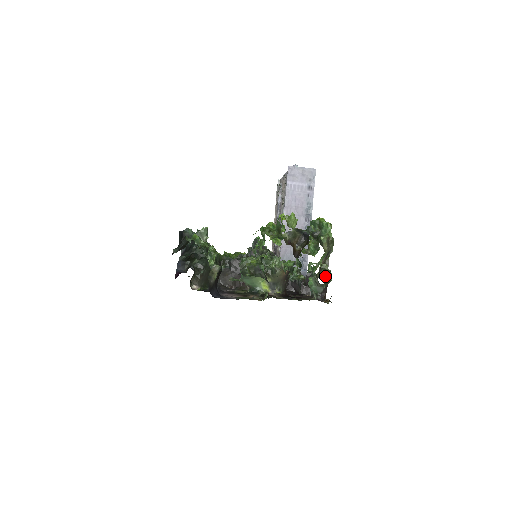
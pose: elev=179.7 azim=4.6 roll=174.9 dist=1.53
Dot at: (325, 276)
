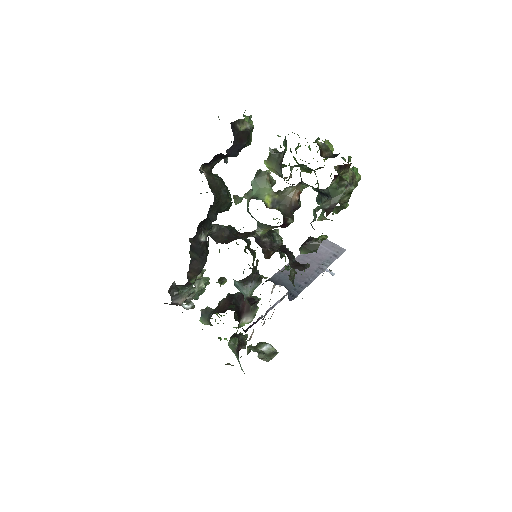
Dot at: (341, 178)
